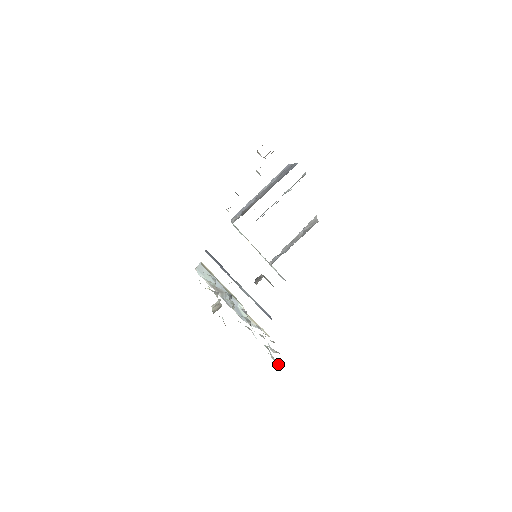
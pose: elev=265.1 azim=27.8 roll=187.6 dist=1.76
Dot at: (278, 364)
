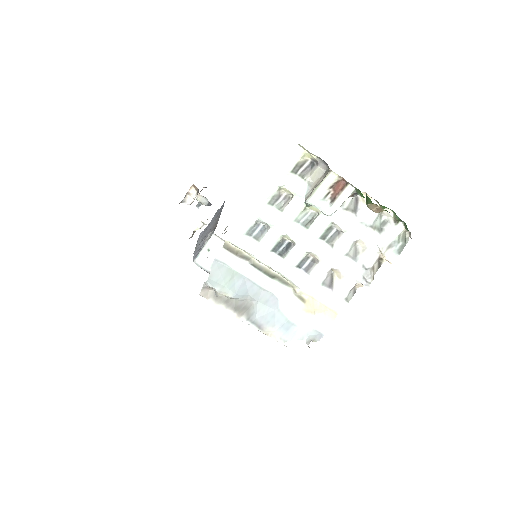
Dot at: (404, 229)
